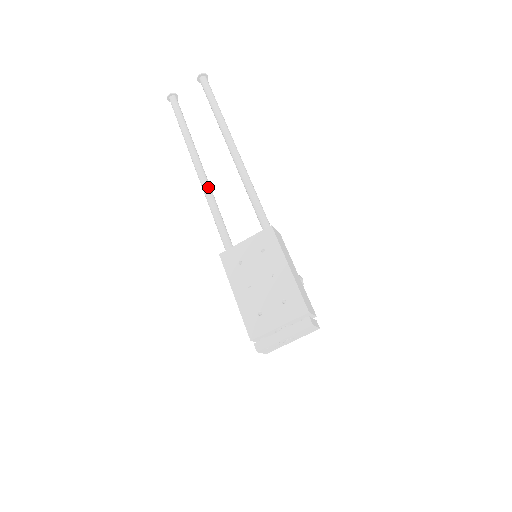
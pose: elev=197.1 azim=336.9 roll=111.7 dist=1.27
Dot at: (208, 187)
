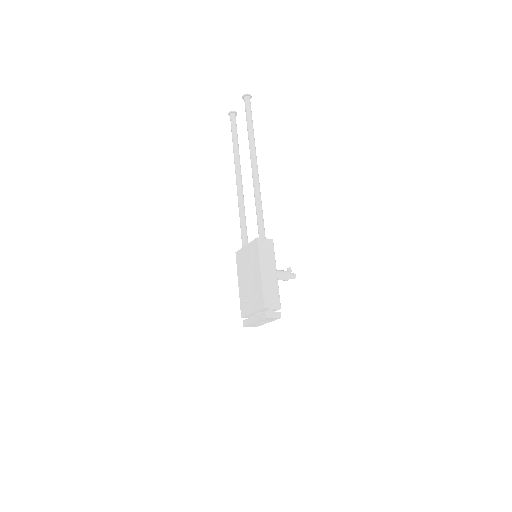
Dot at: (240, 196)
